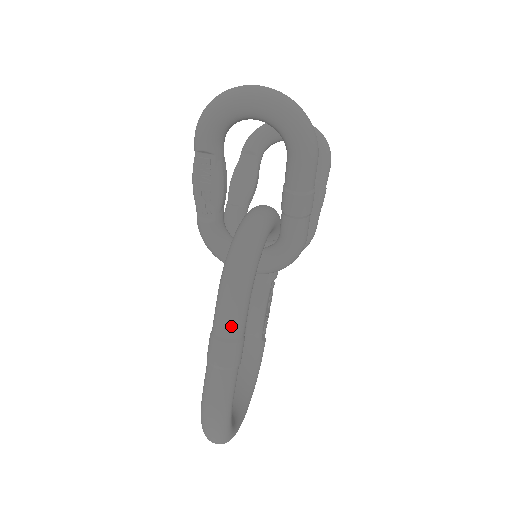
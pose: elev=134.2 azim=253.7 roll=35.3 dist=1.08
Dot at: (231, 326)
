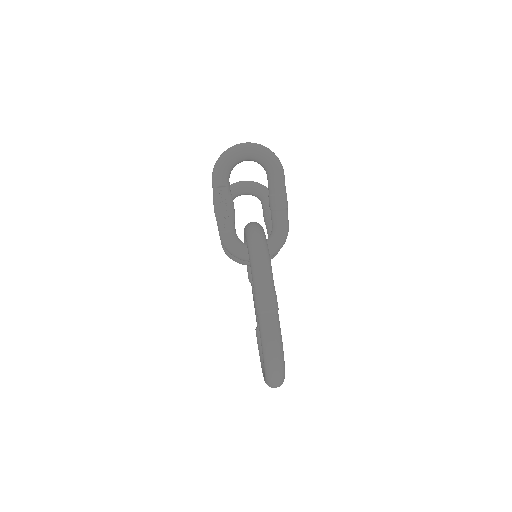
Dot at: (268, 282)
